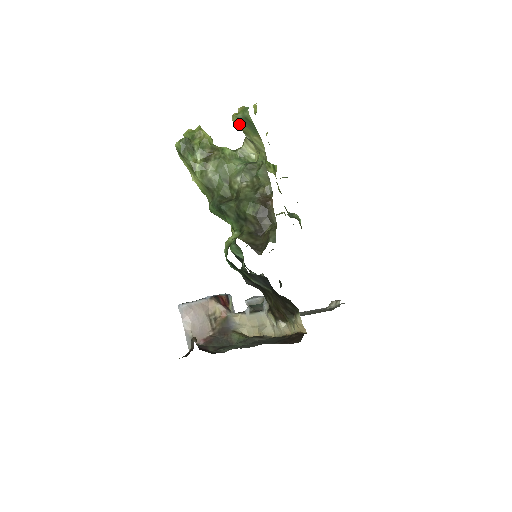
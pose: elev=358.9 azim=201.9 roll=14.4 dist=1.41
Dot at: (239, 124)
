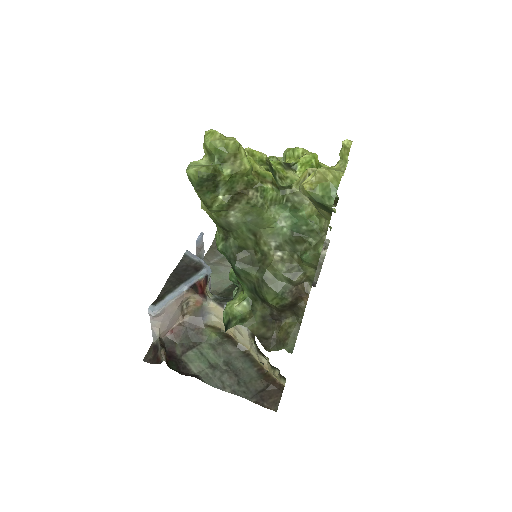
Dot at: (308, 197)
